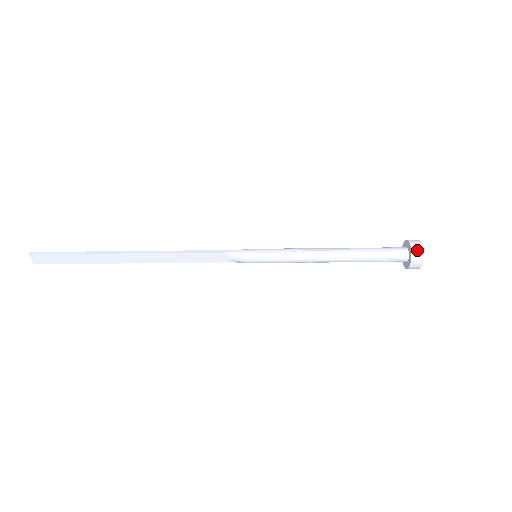
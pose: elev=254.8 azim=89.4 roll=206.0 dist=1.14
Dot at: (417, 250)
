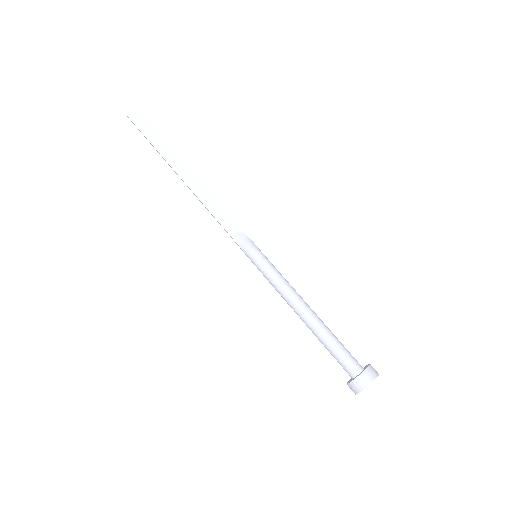
Dot at: (374, 370)
